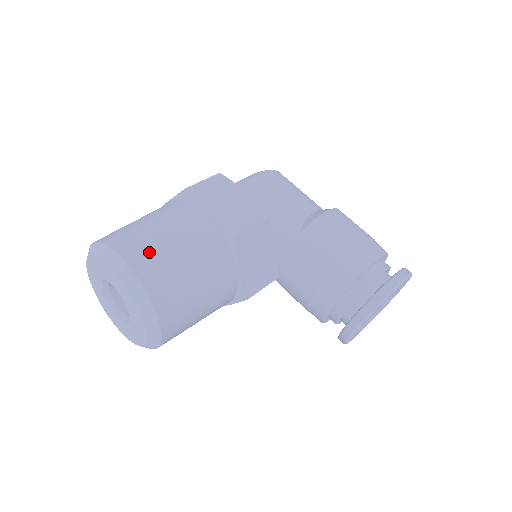
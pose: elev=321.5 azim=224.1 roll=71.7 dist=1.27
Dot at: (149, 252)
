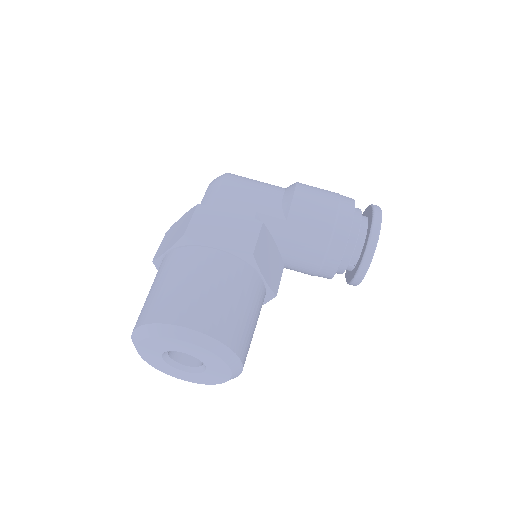
Dot at: (201, 309)
